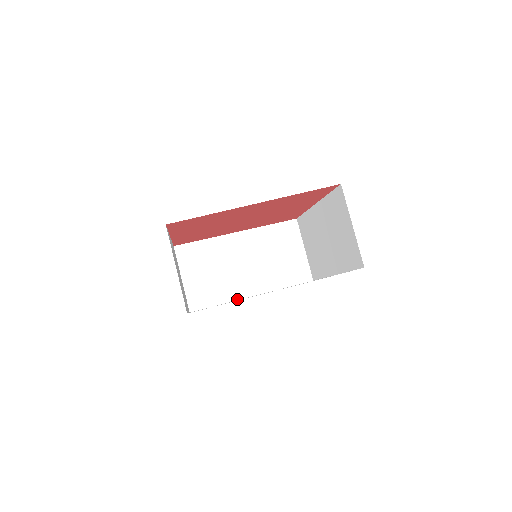
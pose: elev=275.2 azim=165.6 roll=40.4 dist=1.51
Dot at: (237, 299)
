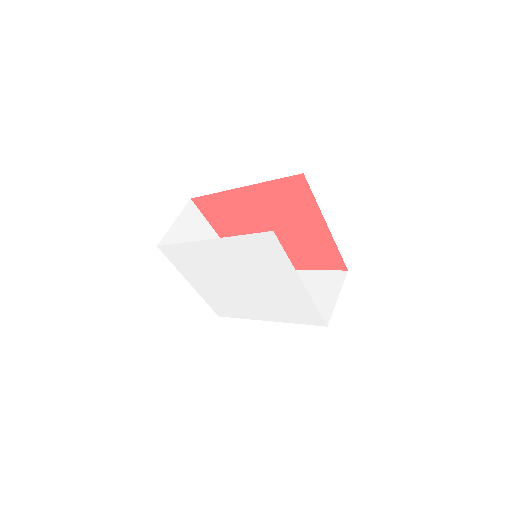
Dot at: (255, 319)
